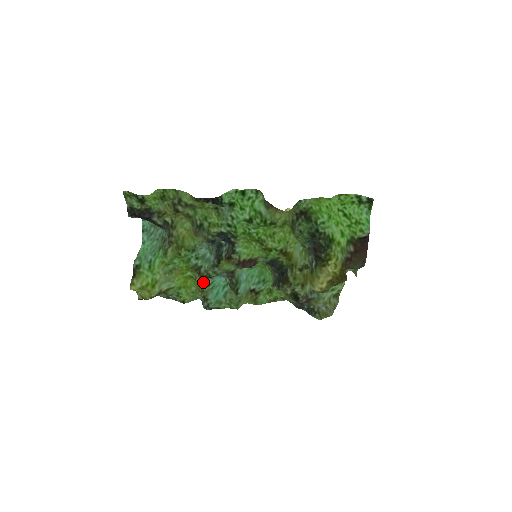
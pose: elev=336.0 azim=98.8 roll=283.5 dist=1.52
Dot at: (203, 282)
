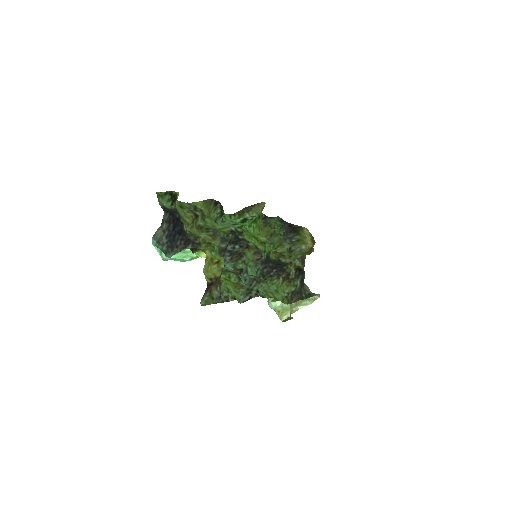
Dot at: (237, 279)
